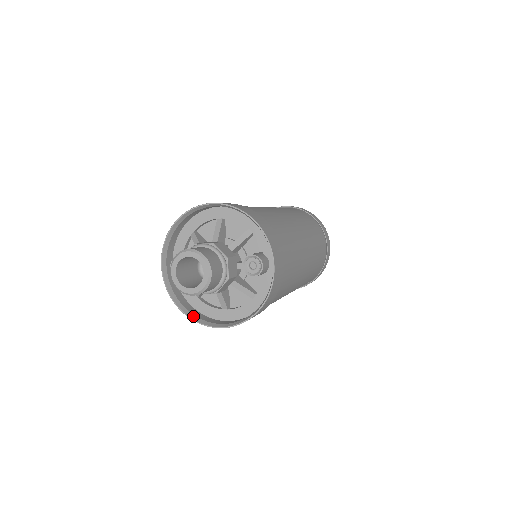
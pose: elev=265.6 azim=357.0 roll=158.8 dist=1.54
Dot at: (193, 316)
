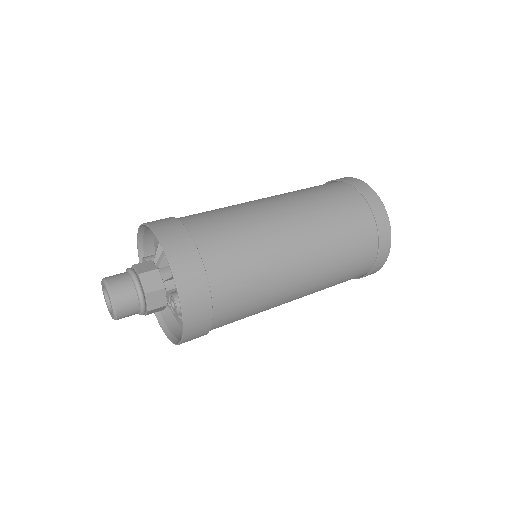
Dot at: occluded
